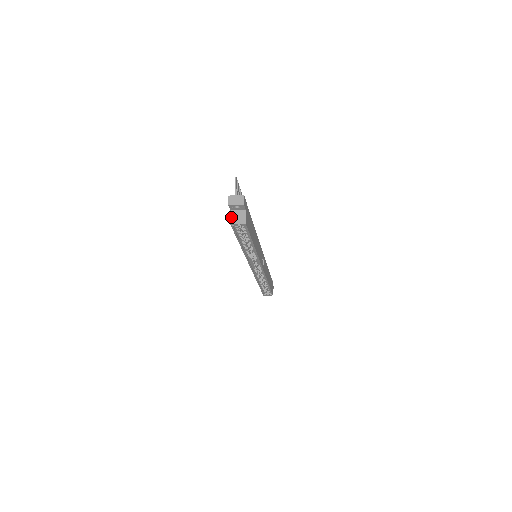
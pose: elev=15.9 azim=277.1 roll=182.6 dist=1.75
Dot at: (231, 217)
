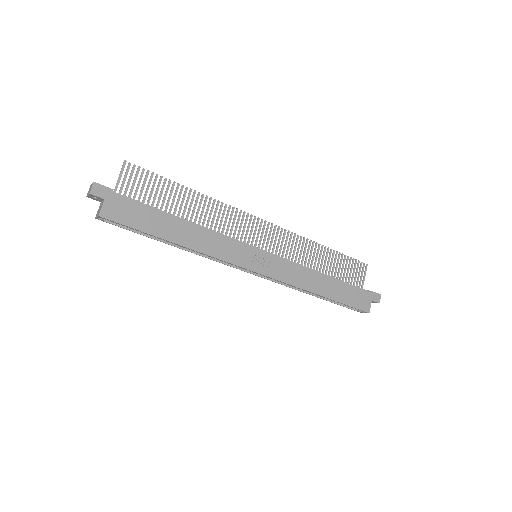
Dot at: (98, 210)
